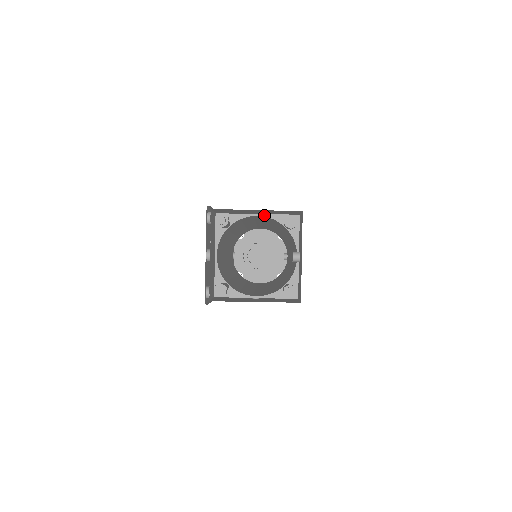
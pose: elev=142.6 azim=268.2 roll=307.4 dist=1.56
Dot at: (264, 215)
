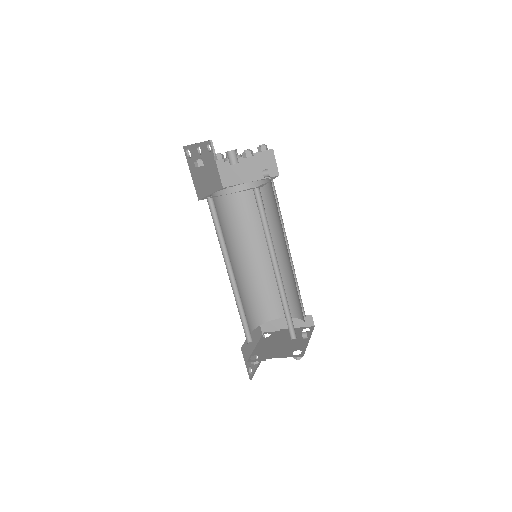
Dot at: (255, 181)
